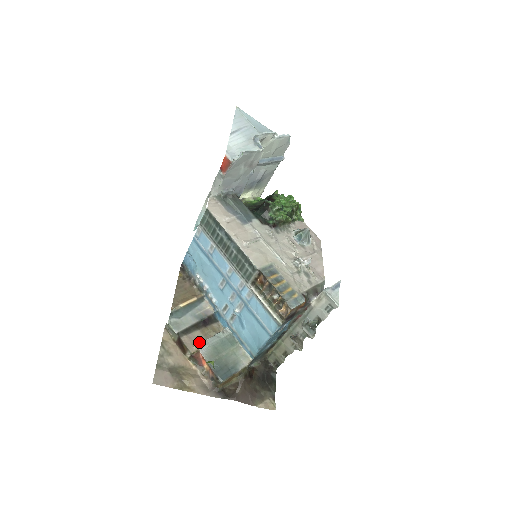
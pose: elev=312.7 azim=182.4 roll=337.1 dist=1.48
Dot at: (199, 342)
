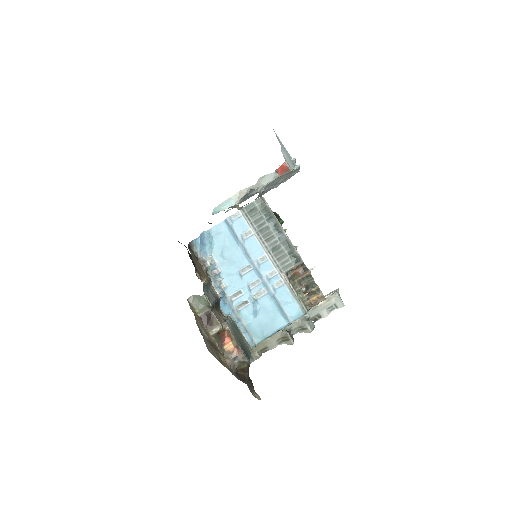
Dot at: (222, 321)
